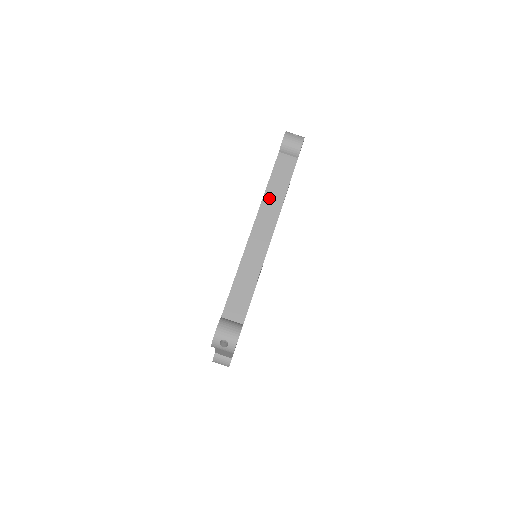
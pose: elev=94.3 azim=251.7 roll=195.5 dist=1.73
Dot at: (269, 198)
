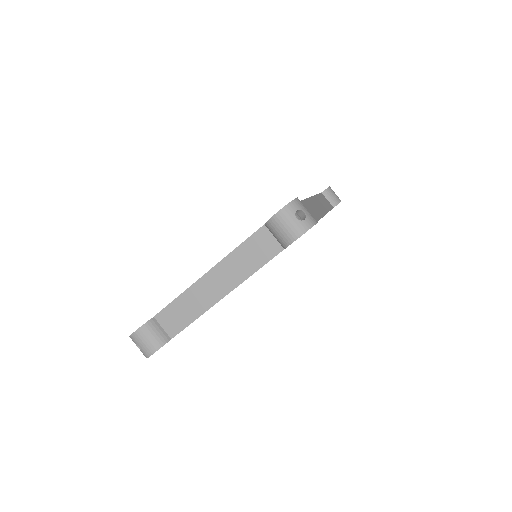
Dot at: (319, 200)
